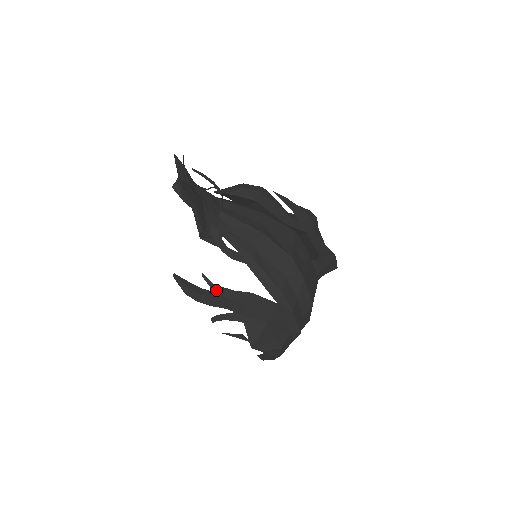
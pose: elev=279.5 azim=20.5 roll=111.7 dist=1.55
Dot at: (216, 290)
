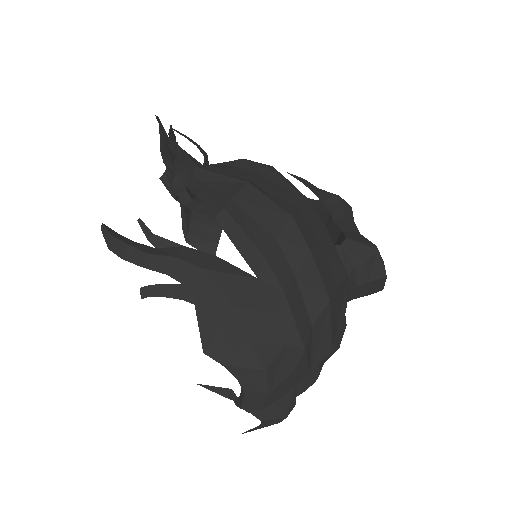
Dot at: (155, 244)
